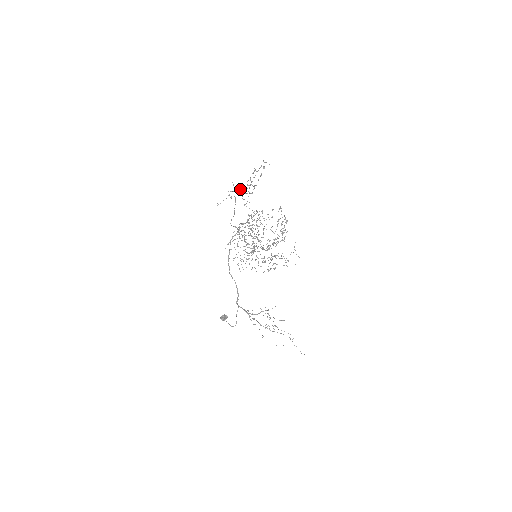
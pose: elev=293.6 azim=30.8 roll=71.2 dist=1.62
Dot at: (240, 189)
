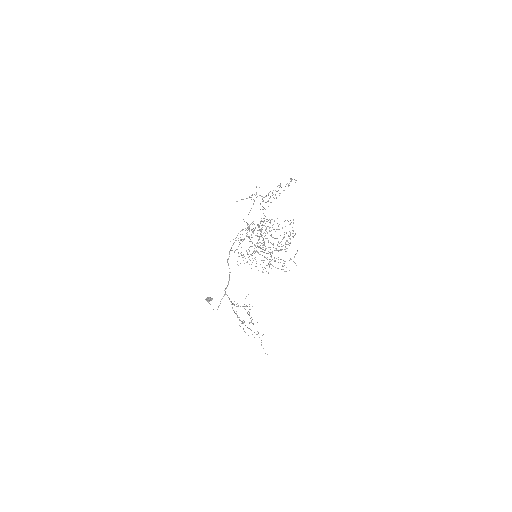
Dot at: (261, 196)
